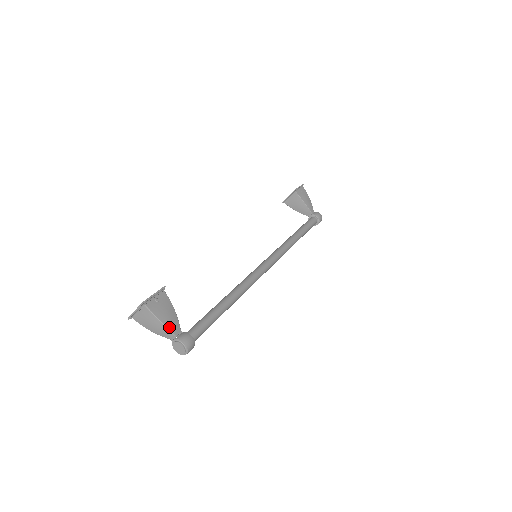
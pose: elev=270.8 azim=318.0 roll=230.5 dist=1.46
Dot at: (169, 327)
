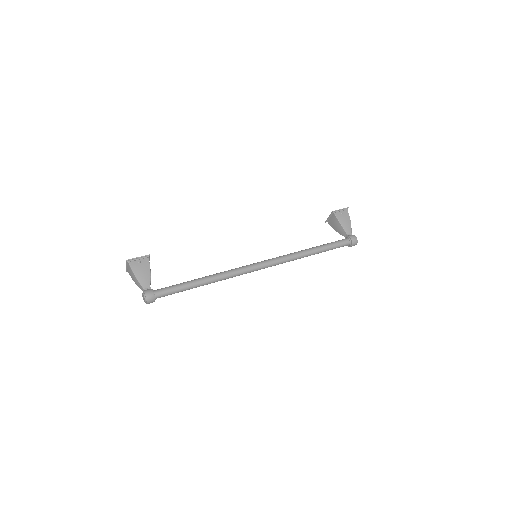
Dot at: (140, 281)
